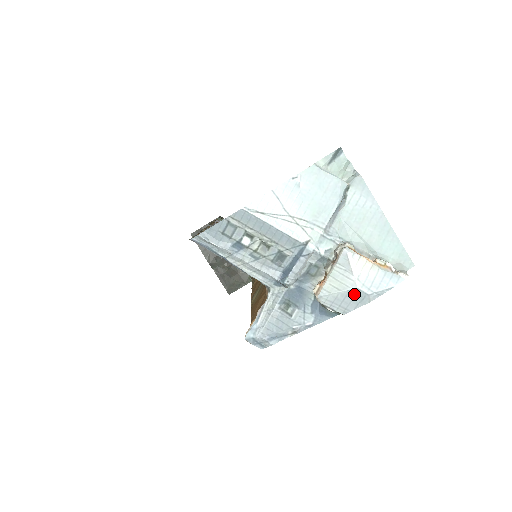
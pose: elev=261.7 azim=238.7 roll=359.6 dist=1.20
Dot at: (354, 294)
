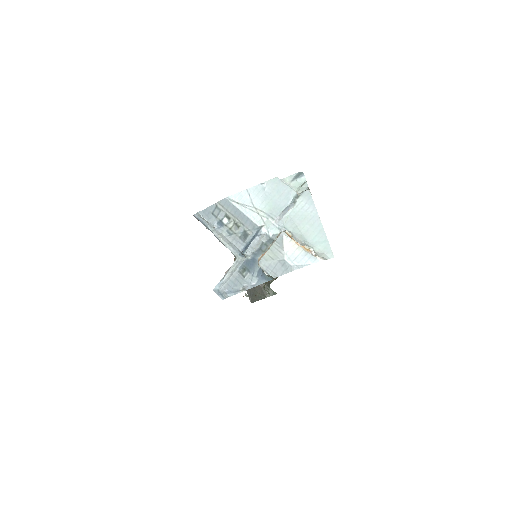
Dot at: (282, 264)
